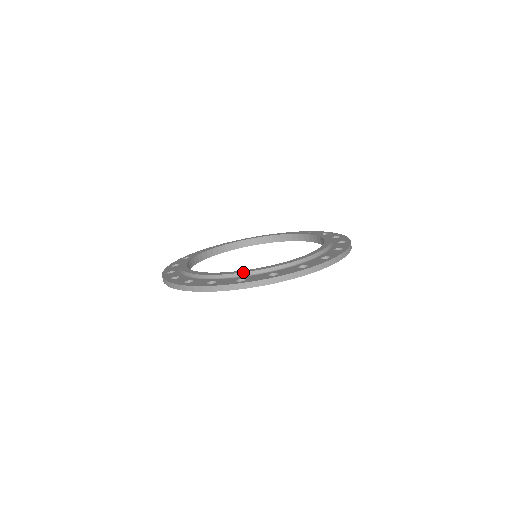
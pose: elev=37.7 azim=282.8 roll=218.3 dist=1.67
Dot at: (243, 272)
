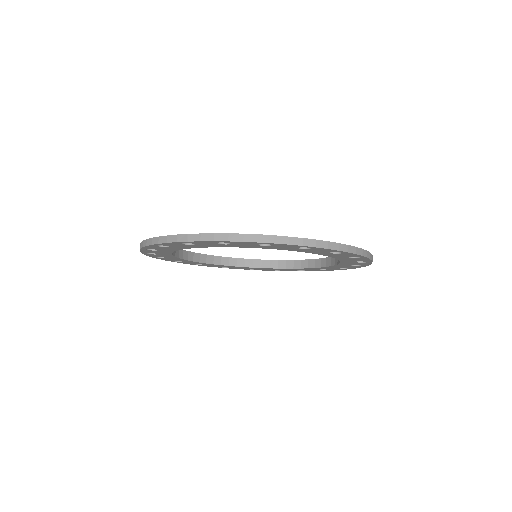
Dot at: occluded
